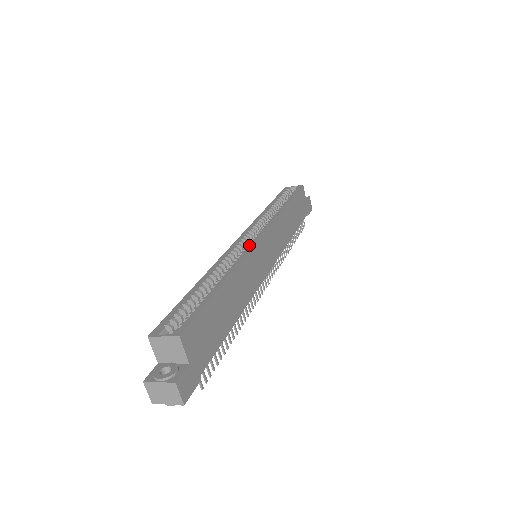
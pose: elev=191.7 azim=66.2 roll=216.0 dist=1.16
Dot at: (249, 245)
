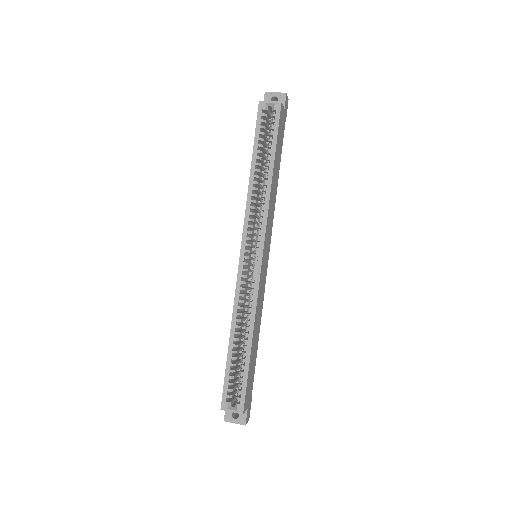
Dot at: (255, 277)
